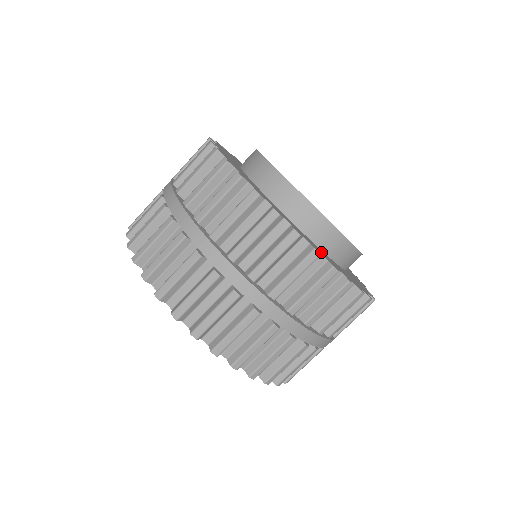
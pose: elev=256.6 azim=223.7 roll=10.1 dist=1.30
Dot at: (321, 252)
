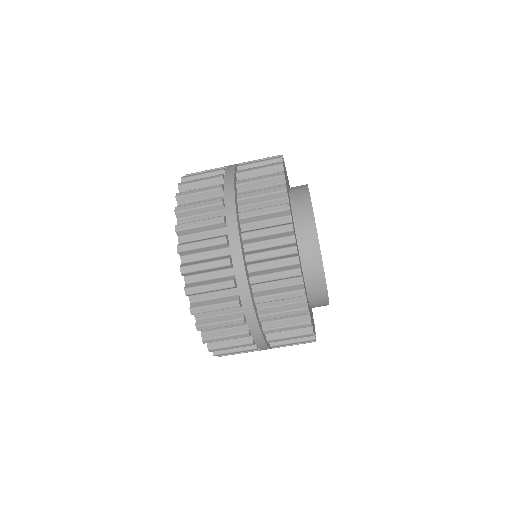
Dot at: occluded
